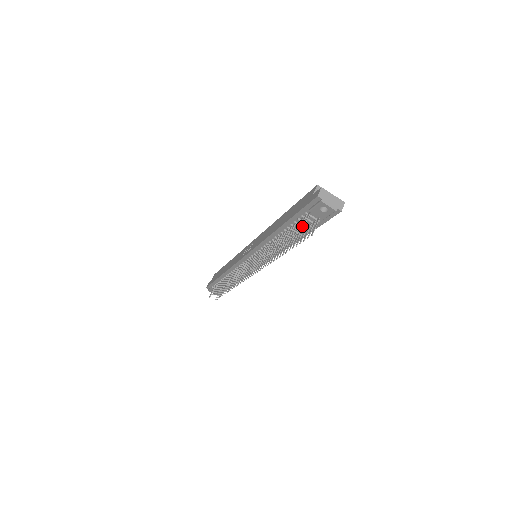
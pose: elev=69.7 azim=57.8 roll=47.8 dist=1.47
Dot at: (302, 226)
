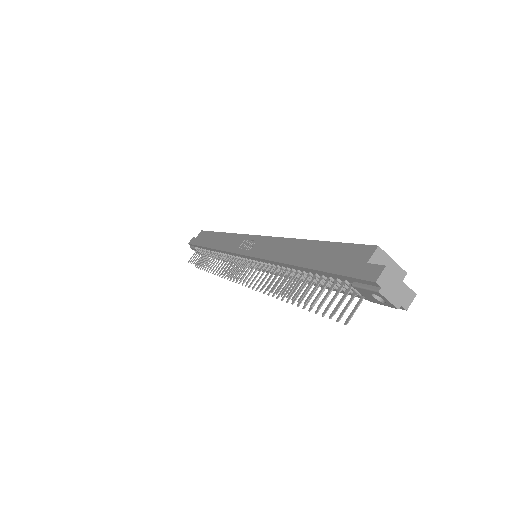
Dot at: occluded
